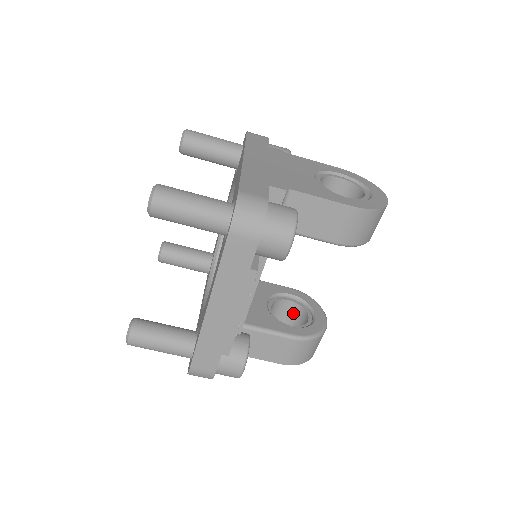
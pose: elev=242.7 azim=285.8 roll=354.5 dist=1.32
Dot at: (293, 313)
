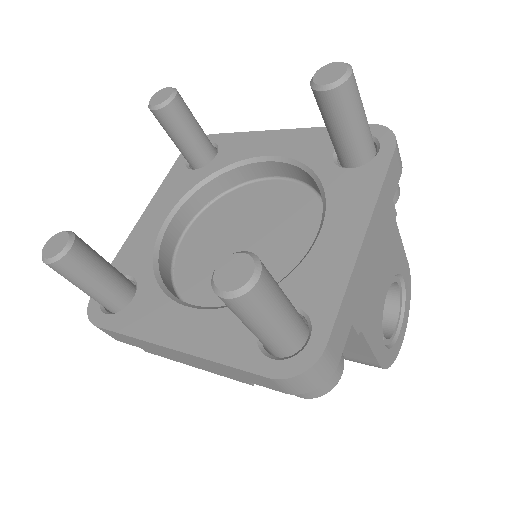
Dot at: occluded
